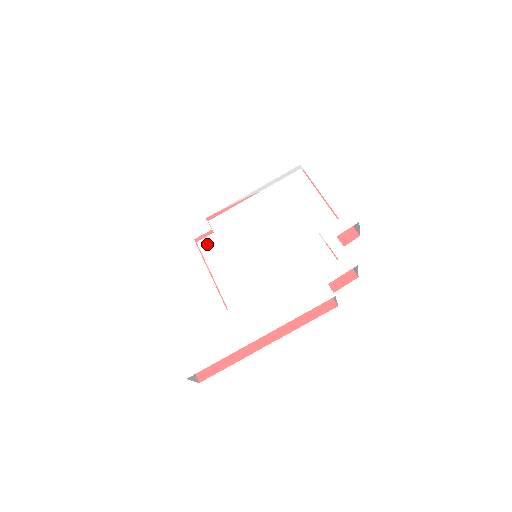
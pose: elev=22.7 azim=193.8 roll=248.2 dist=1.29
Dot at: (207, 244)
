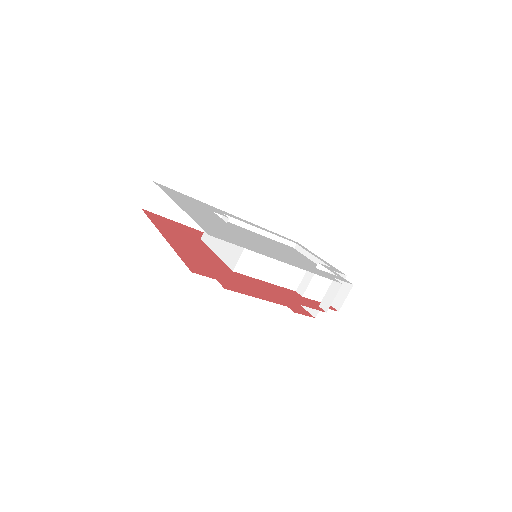
Dot at: occluded
